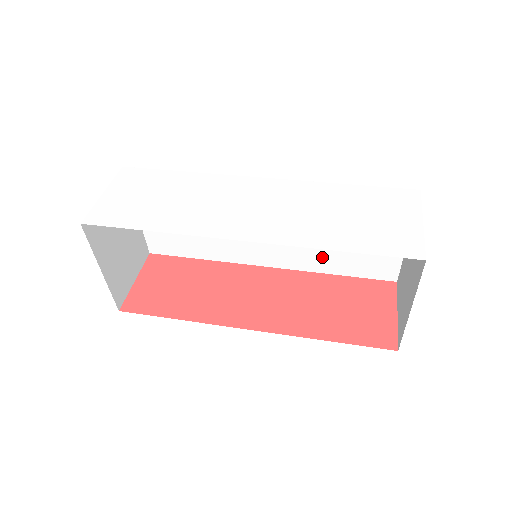
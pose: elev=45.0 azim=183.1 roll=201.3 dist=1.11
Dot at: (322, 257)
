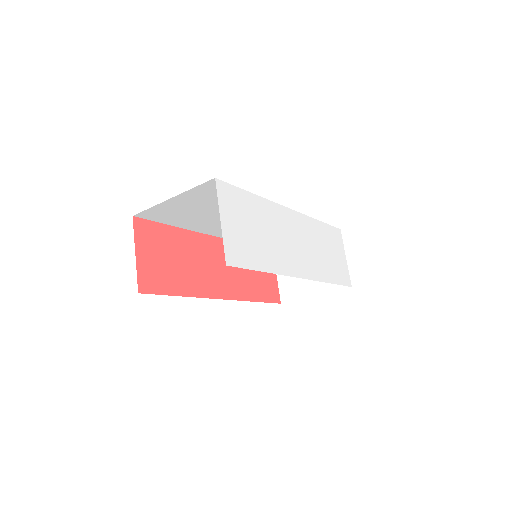
Dot at: occluded
